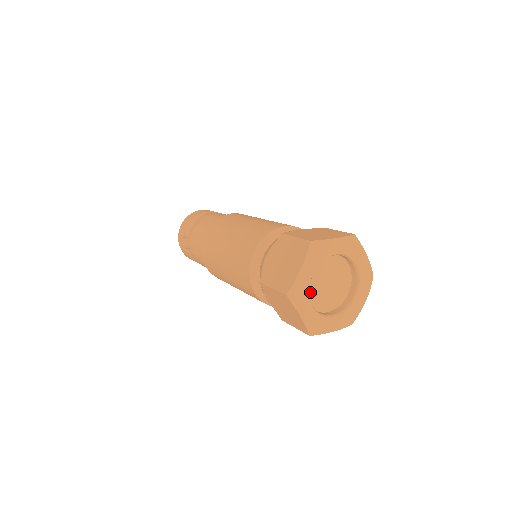
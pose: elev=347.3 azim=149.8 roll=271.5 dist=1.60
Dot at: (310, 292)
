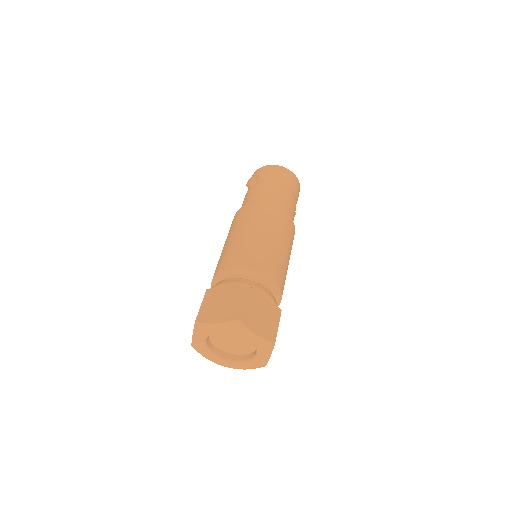
Dot at: occluded
